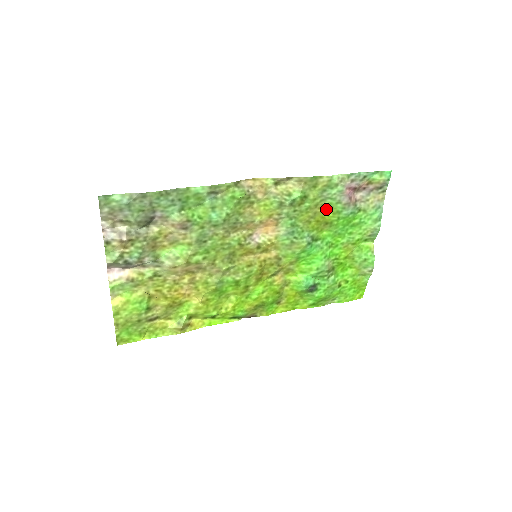
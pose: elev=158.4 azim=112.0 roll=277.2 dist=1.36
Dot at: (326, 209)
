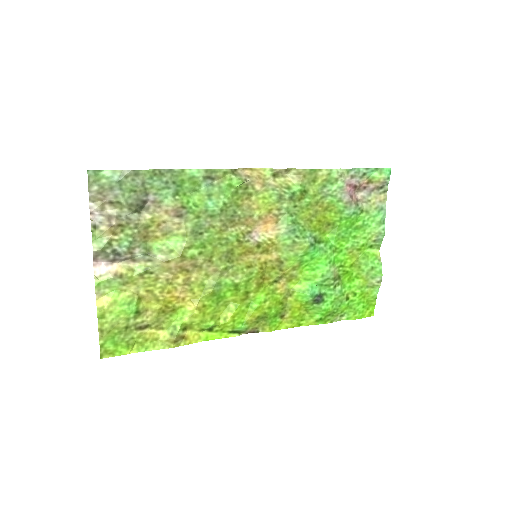
Dot at: (327, 208)
